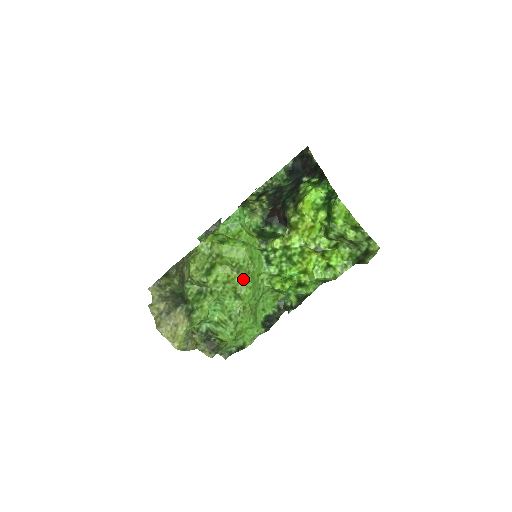
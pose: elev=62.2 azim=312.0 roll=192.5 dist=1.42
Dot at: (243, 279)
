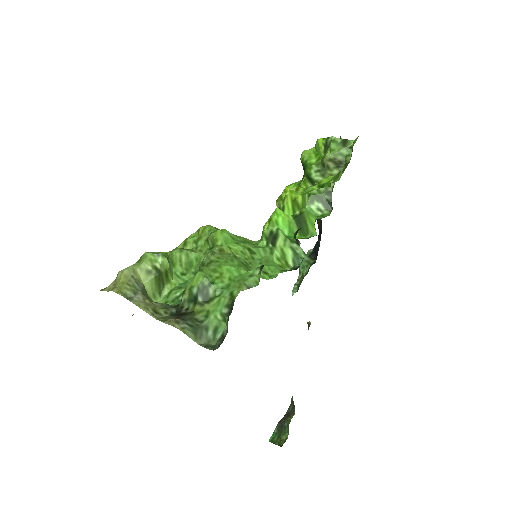
Dot at: (216, 229)
